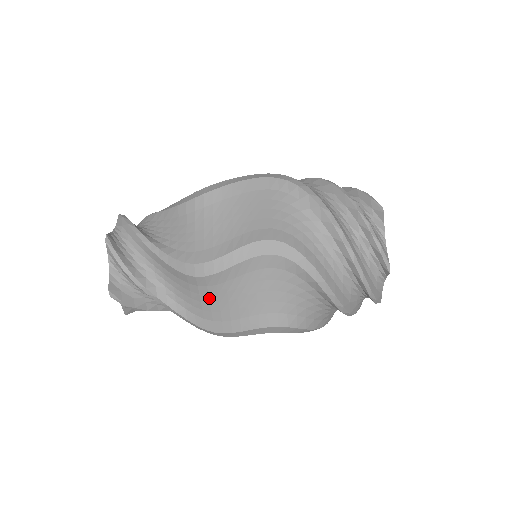
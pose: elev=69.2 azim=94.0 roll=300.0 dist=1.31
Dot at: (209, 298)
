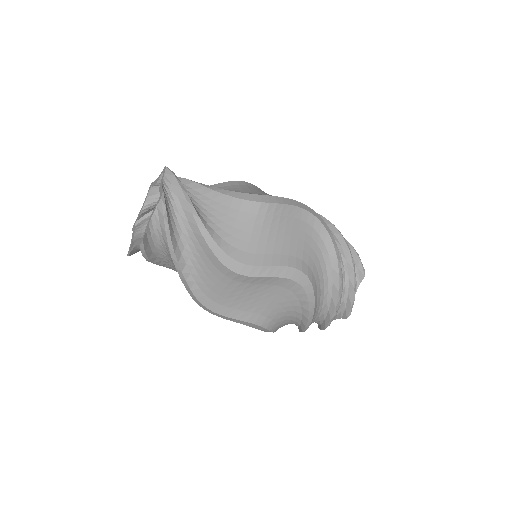
Dot at: (226, 286)
